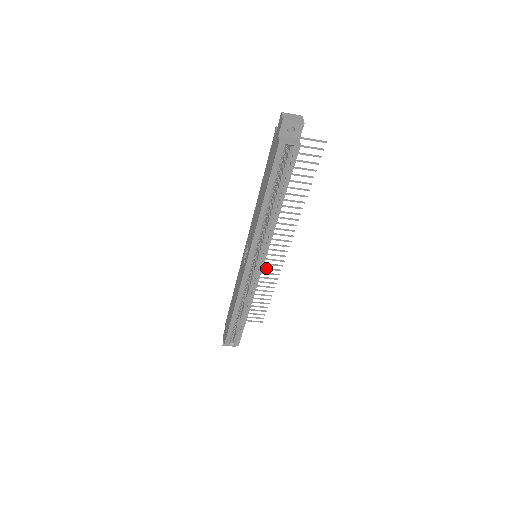
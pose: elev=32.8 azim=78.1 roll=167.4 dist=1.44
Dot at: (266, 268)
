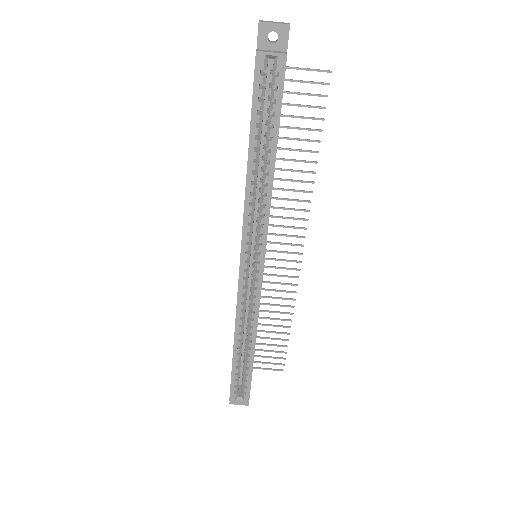
Dot at: (276, 282)
